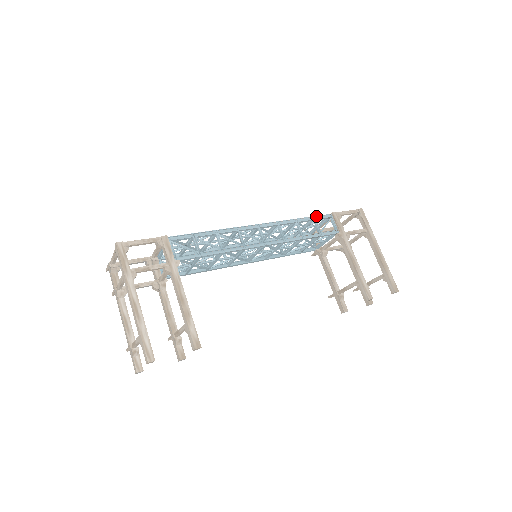
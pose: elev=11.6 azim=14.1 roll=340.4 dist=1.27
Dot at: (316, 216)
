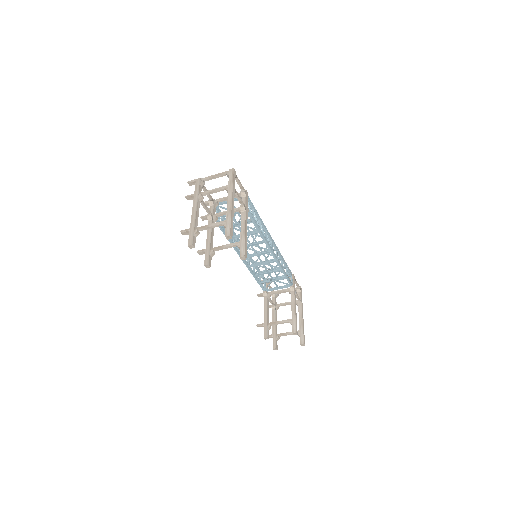
Dot at: (288, 267)
